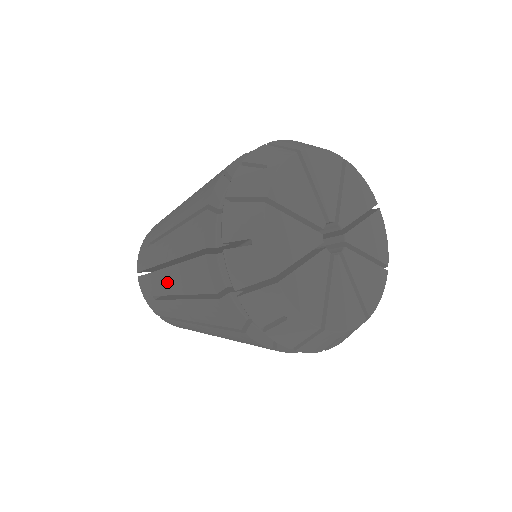
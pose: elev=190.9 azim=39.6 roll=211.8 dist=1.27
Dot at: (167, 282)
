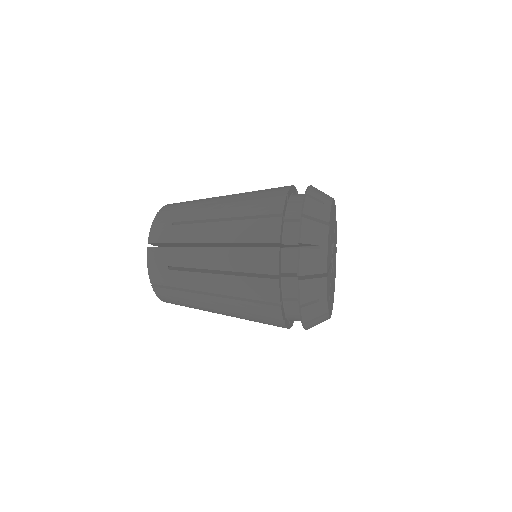
Dot at: (212, 303)
